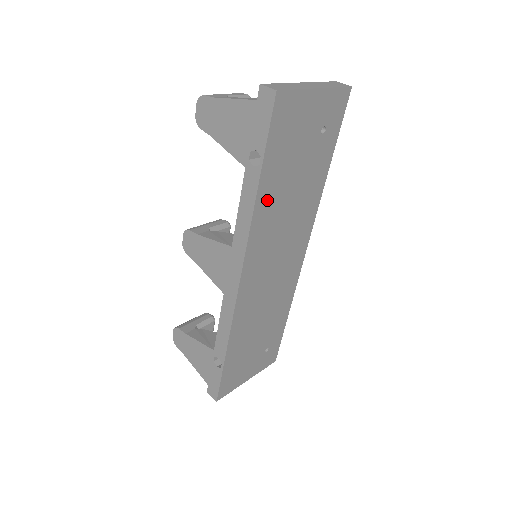
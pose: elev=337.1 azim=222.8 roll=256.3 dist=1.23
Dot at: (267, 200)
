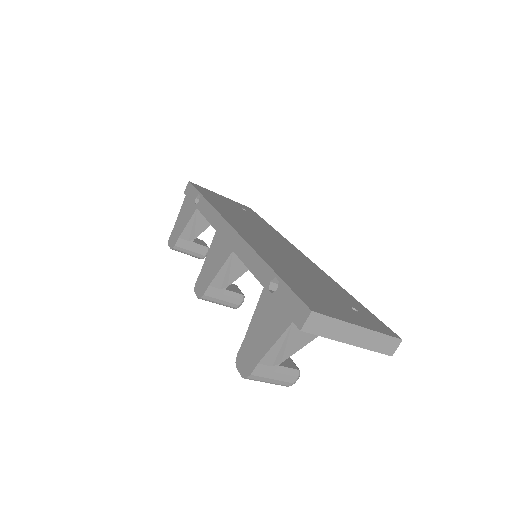
Dot at: (220, 207)
